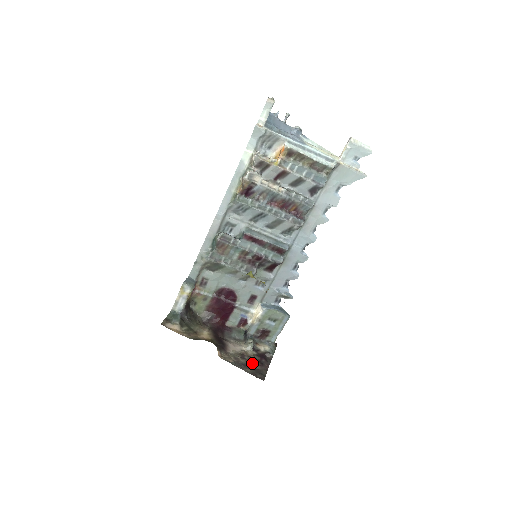
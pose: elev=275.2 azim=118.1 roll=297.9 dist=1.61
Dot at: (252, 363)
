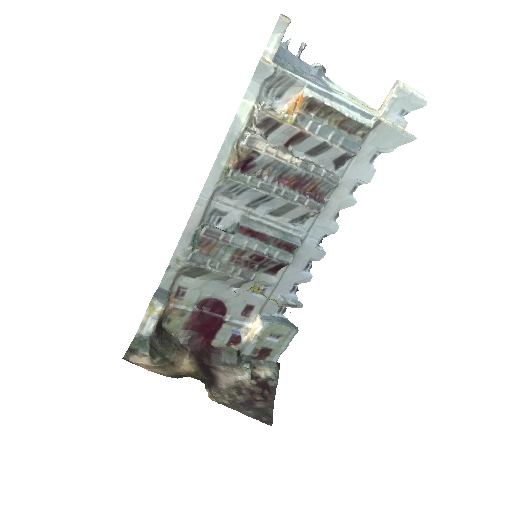
Dot at: (253, 399)
